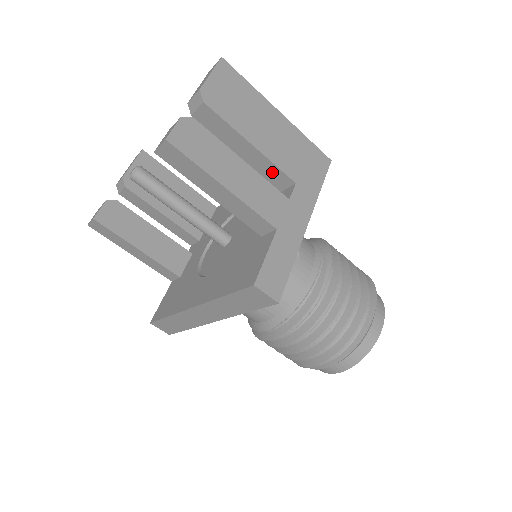
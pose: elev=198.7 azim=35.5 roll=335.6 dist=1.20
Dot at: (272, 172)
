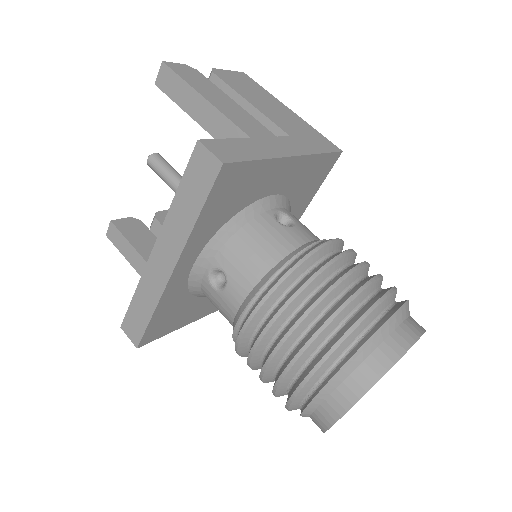
Dot at: occluded
